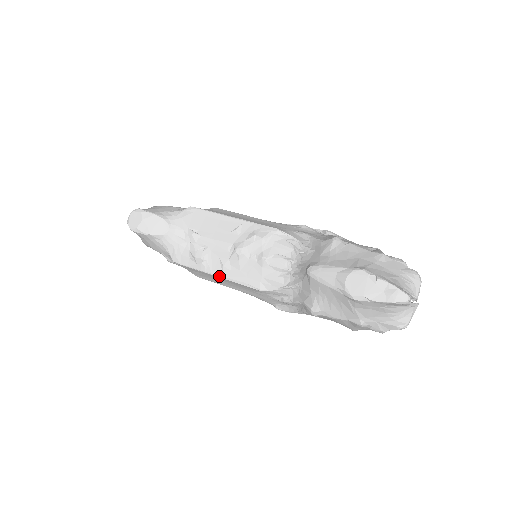
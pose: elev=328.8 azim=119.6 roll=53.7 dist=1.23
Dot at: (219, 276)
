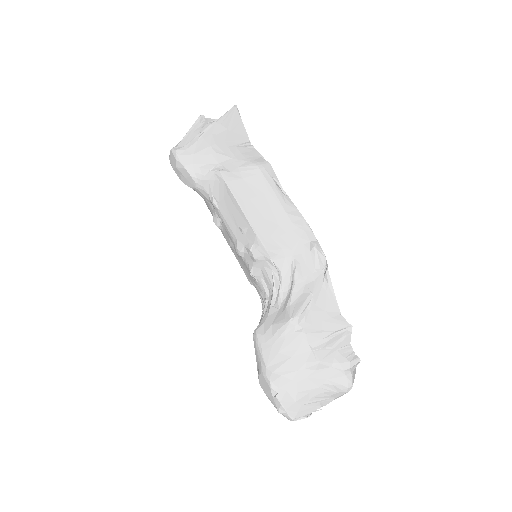
Dot at: occluded
